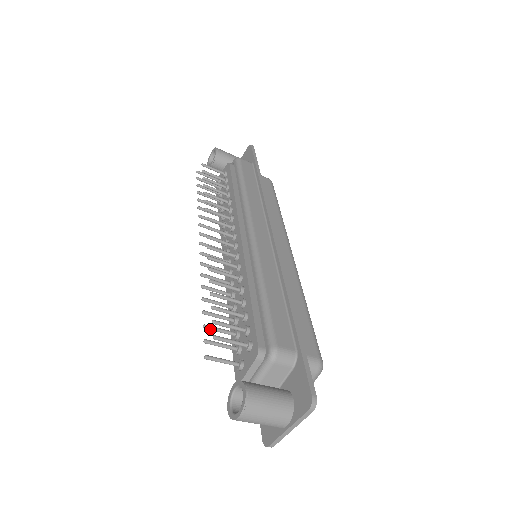
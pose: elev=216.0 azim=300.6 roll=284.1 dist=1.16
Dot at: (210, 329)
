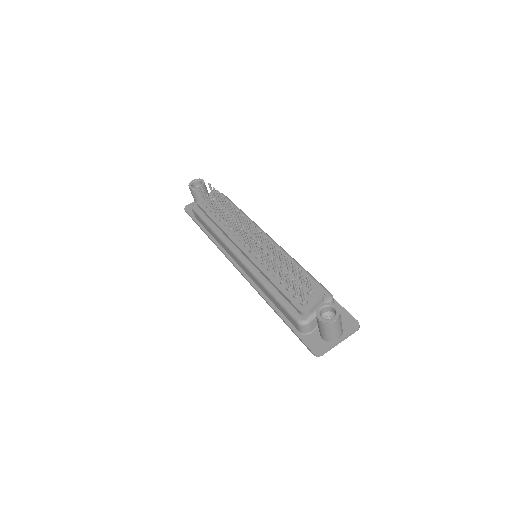
Dot at: (287, 275)
